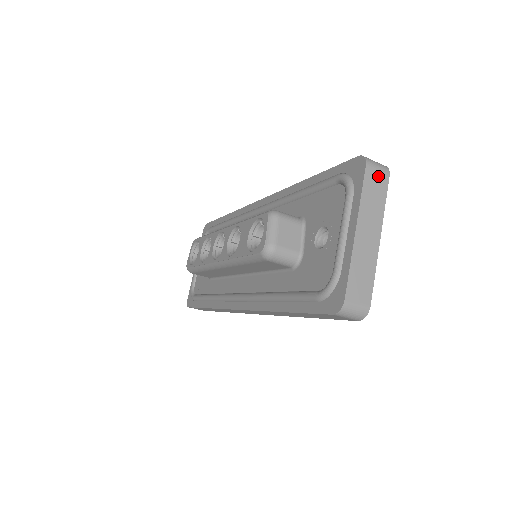
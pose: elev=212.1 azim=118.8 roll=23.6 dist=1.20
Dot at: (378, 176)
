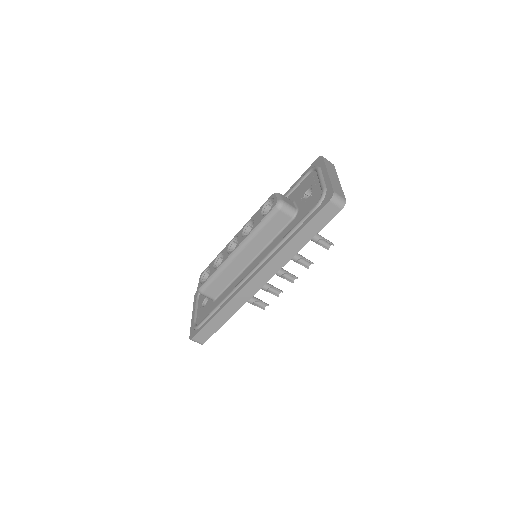
Dot at: (329, 162)
